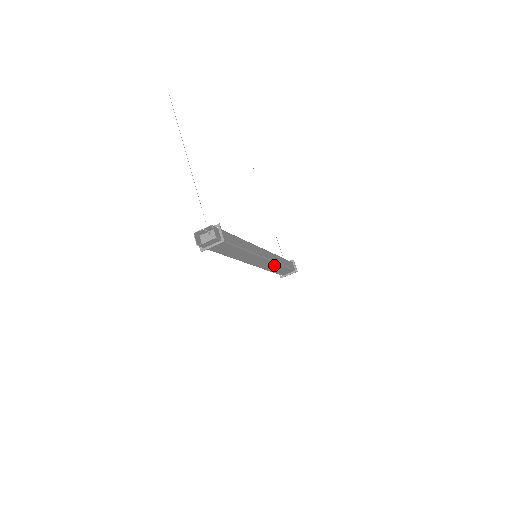
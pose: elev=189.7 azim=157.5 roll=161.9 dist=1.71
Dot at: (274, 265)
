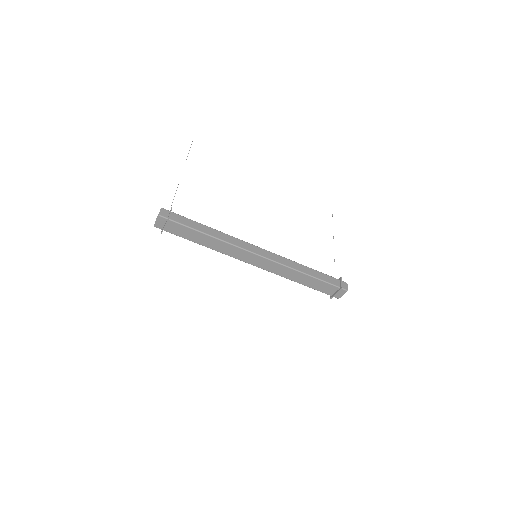
Dot at: (290, 271)
